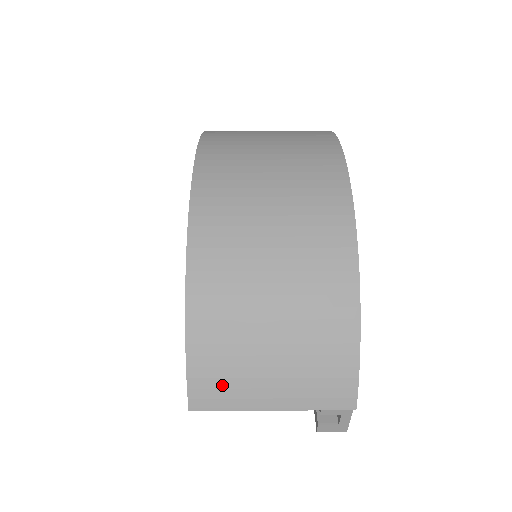
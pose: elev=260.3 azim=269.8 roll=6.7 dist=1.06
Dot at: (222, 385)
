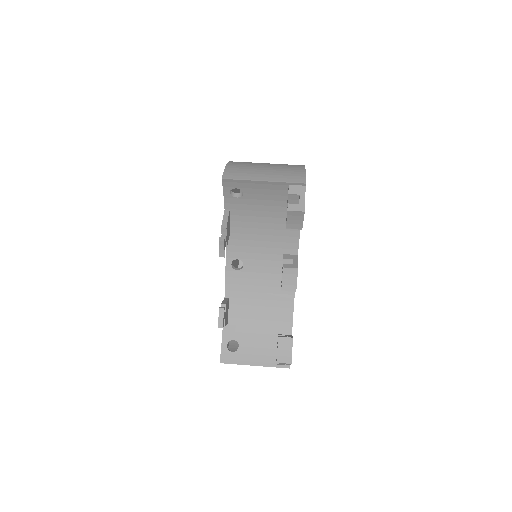
Dot at: (240, 172)
